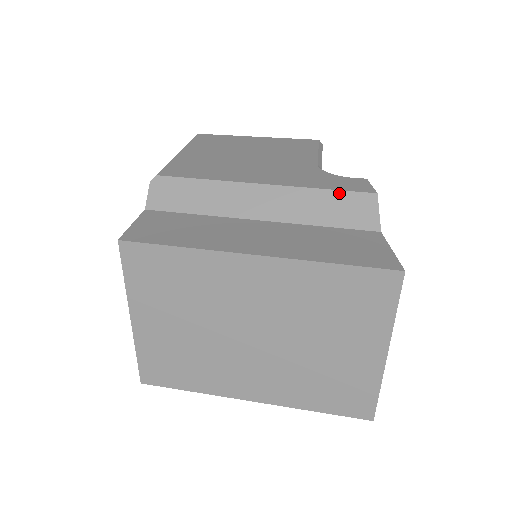
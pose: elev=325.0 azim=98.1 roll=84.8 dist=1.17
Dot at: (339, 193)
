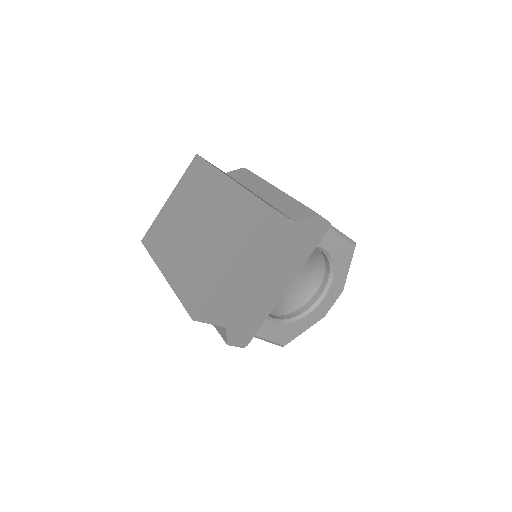
Dot at: (302, 205)
